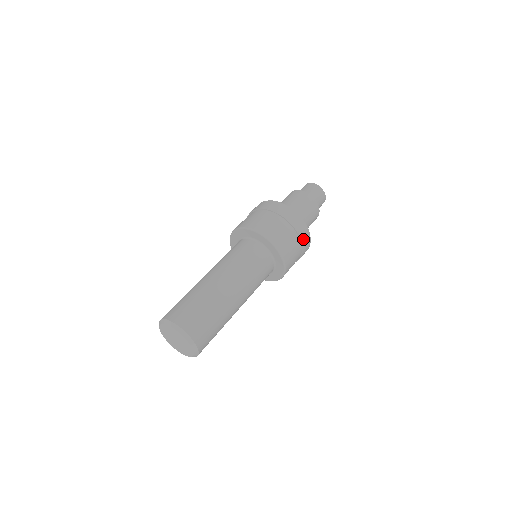
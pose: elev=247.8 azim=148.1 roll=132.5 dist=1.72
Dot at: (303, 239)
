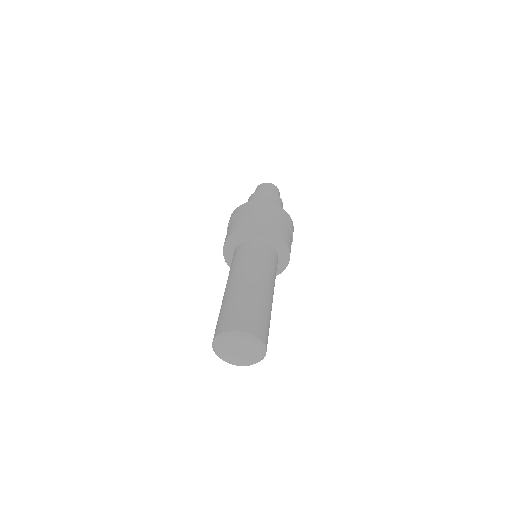
Dot at: (284, 218)
